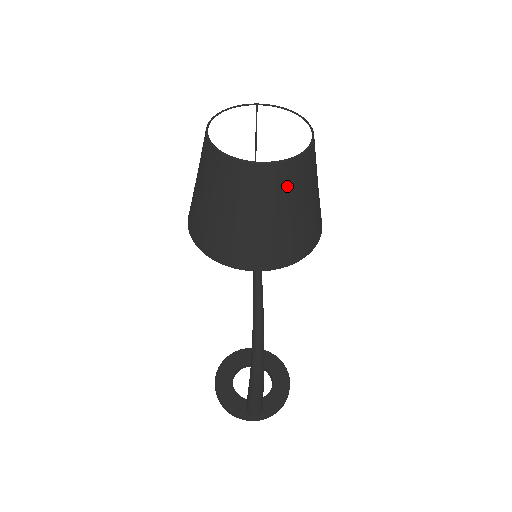
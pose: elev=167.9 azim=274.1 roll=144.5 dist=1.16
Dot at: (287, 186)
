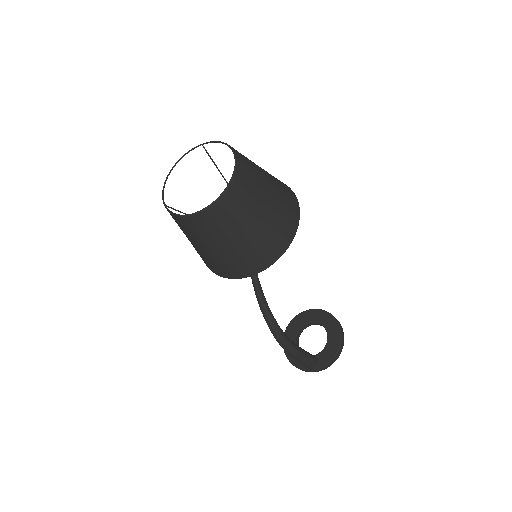
Dot at: (223, 221)
